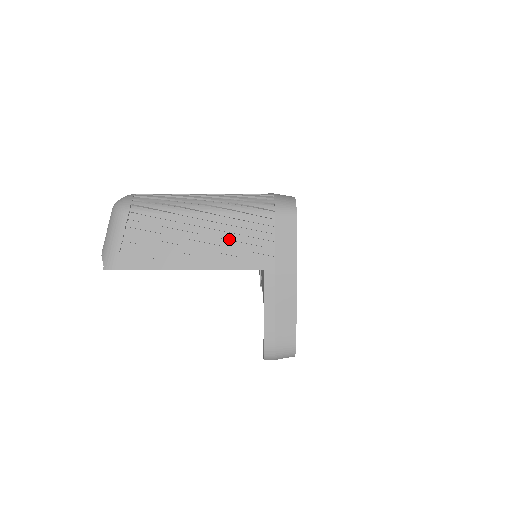
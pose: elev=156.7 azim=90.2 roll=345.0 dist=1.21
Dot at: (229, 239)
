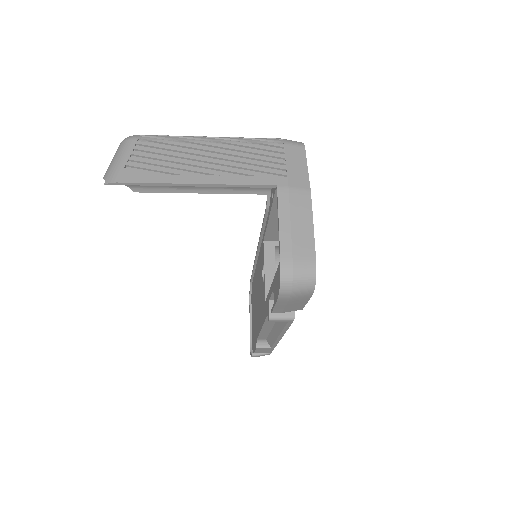
Dot at: (239, 161)
